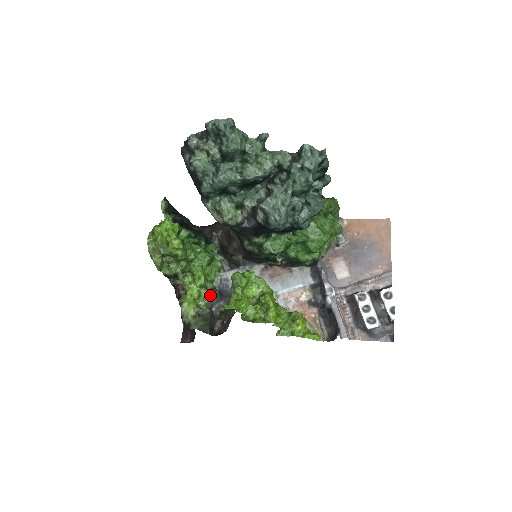
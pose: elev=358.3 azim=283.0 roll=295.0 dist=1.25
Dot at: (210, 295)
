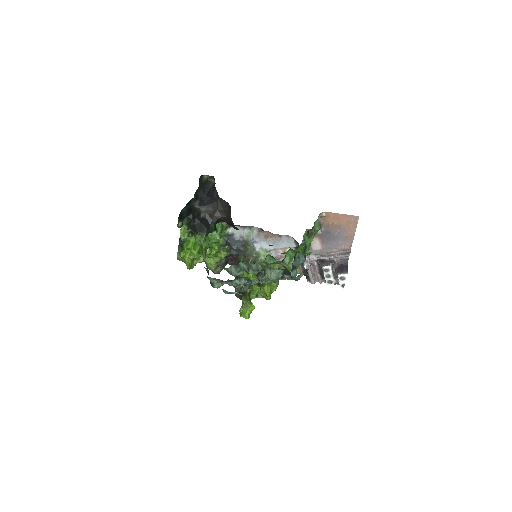
Dot at: (224, 256)
